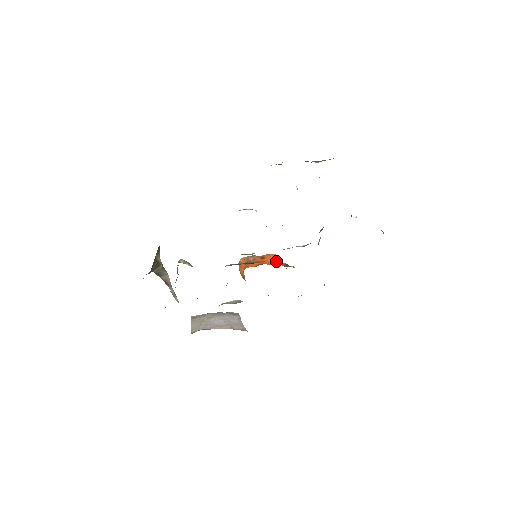
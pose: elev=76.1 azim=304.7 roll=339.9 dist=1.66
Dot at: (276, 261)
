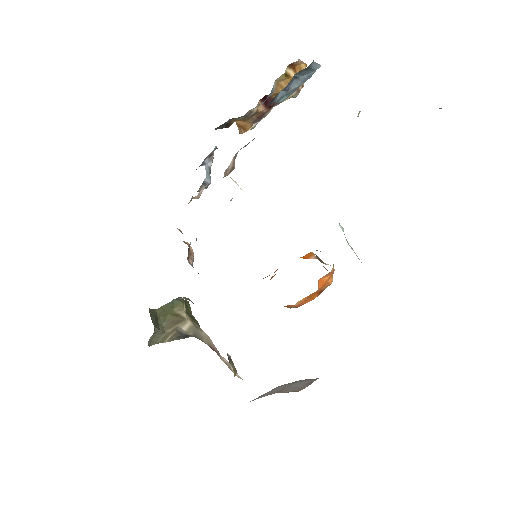
Dot at: (300, 257)
